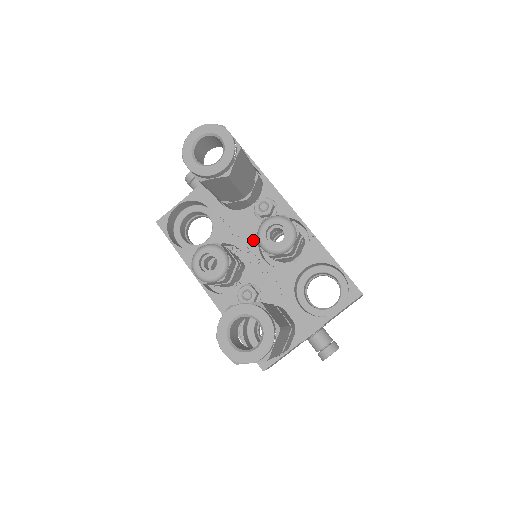
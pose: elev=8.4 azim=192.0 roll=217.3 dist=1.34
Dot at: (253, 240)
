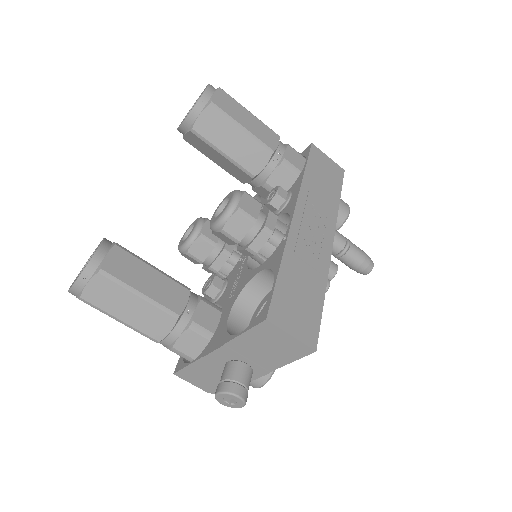
Dot at: occluded
